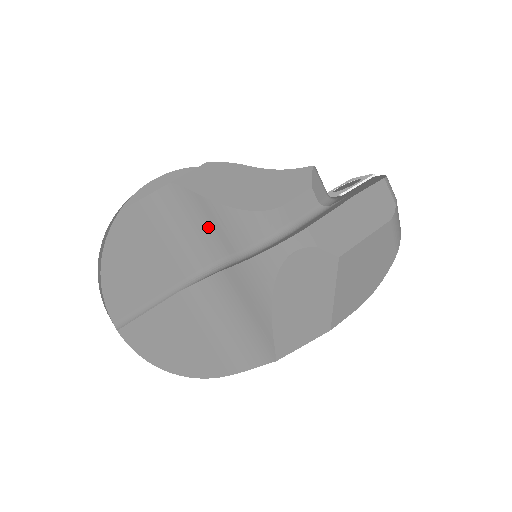
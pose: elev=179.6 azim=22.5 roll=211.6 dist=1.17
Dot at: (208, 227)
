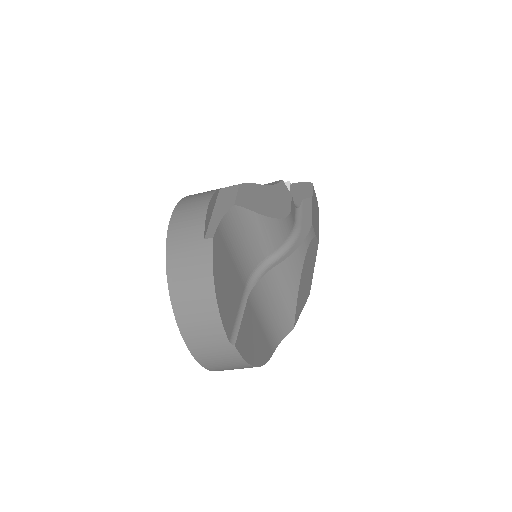
Dot at: (256, 238)
